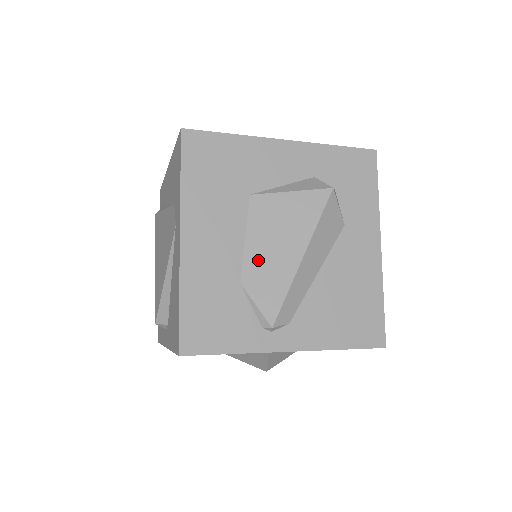
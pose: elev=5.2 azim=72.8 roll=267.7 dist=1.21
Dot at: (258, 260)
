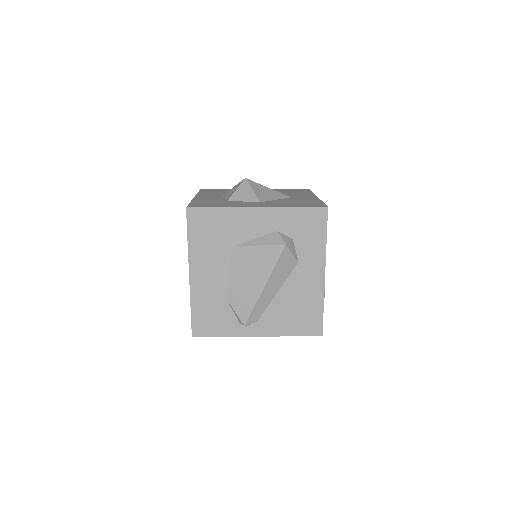
Dot at: (237, 287)
